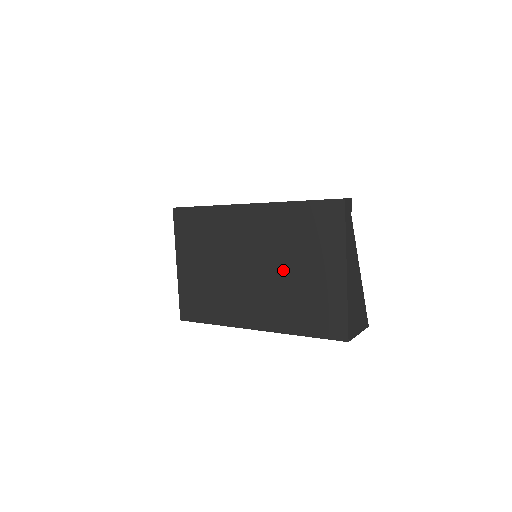
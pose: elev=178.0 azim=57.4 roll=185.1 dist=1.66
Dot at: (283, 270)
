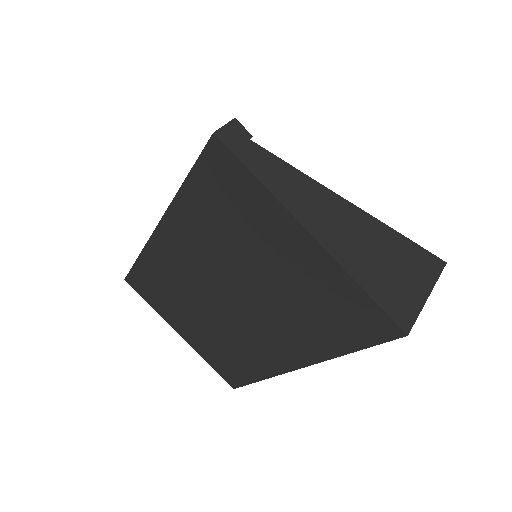
Dot at: (252, 283)
